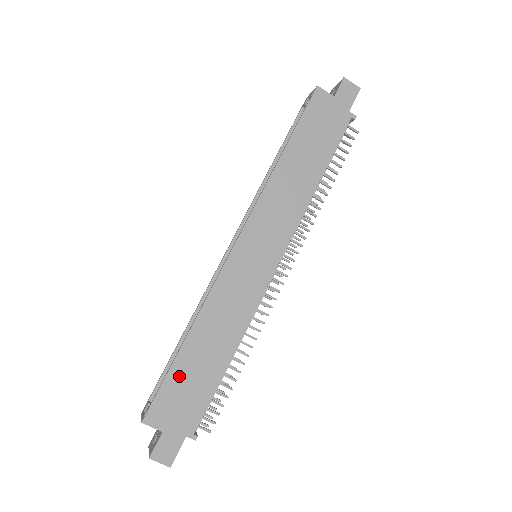
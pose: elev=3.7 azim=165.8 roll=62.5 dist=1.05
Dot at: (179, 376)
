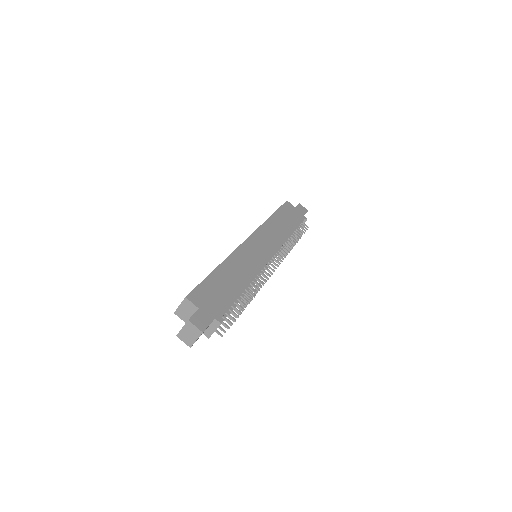
Dot at: (212, 283)
